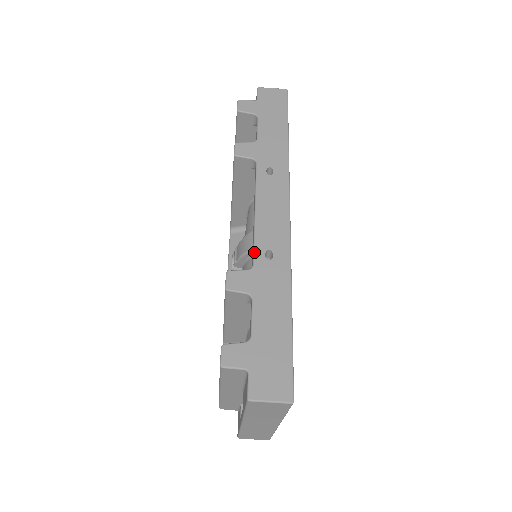
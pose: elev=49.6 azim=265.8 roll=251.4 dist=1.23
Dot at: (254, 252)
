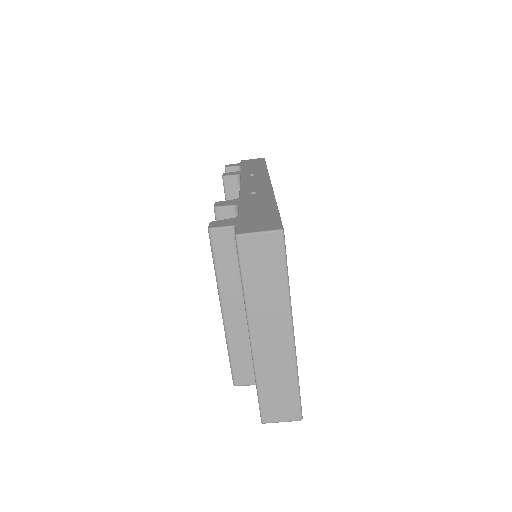
Dot at: (240, 194)
